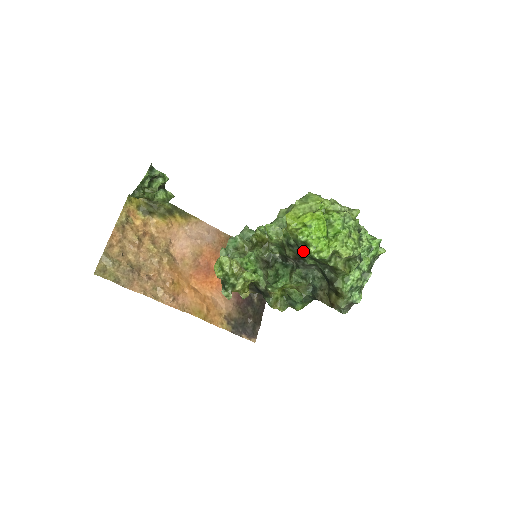
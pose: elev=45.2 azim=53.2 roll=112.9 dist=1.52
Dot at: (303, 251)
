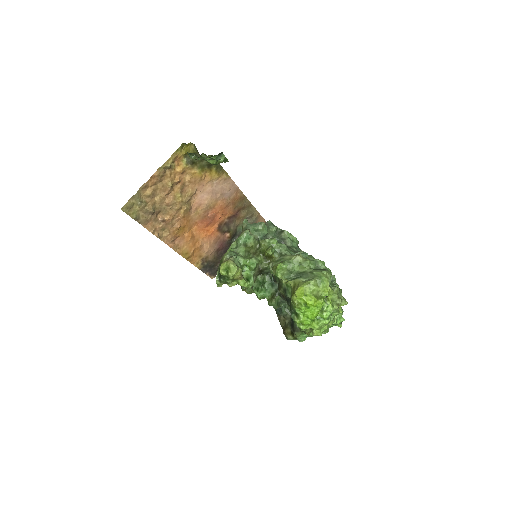
Dot at: (292, 314)
